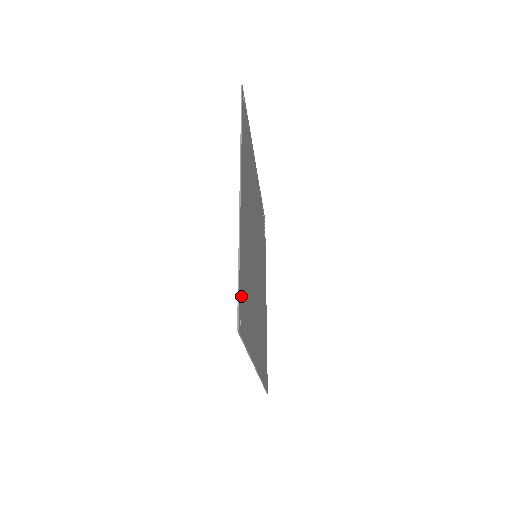
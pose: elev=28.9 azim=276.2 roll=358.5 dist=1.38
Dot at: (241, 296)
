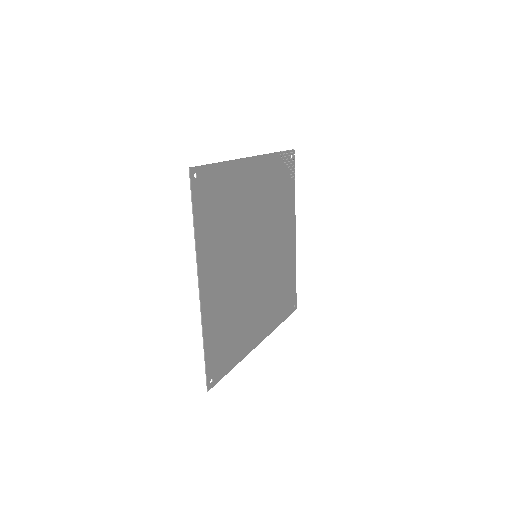
Dot at: (212, 362)
